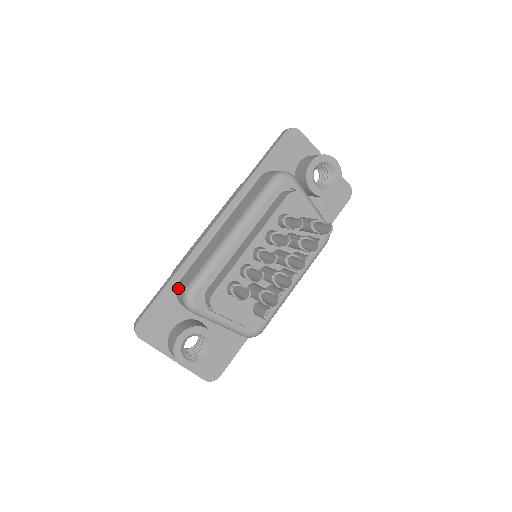
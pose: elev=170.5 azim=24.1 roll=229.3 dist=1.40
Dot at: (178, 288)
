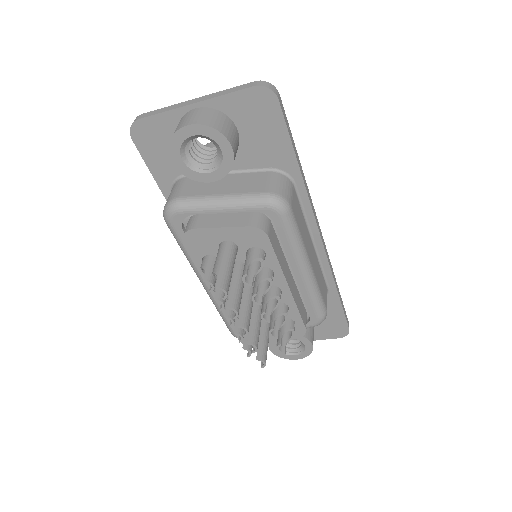
Dot at: occluded
